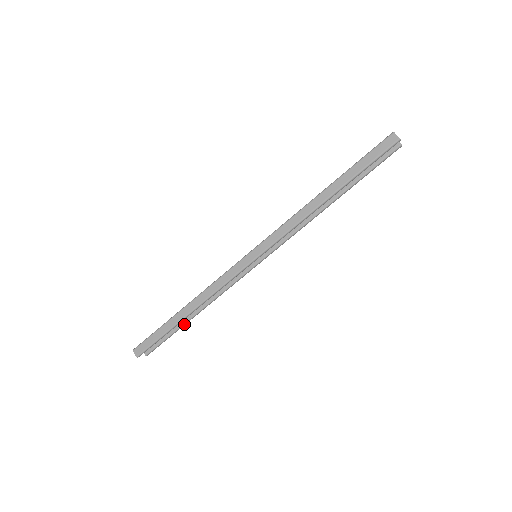
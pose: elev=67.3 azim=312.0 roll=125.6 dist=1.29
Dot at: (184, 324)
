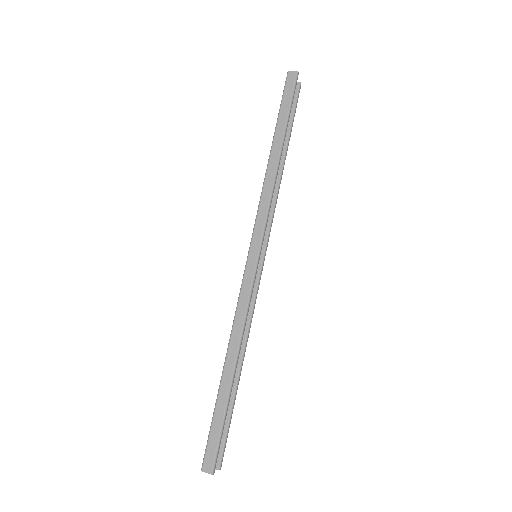
Dot at: (236, 391)
